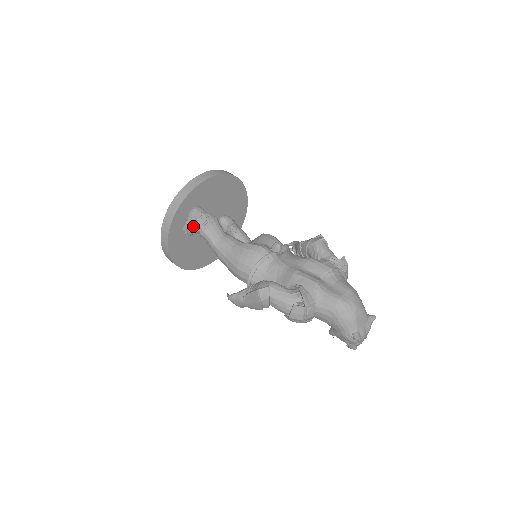
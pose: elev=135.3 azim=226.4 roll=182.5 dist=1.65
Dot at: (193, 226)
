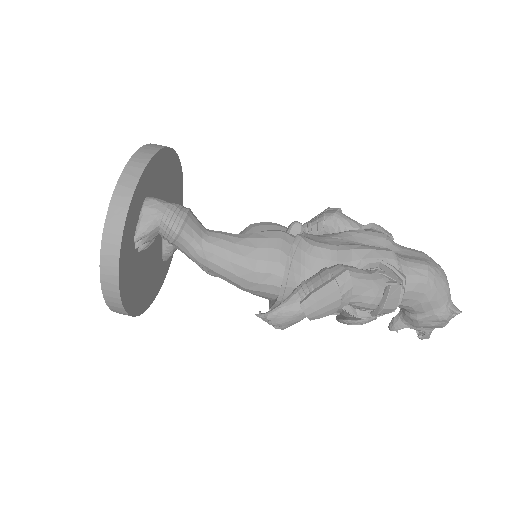
Dot at: (155, 228)
